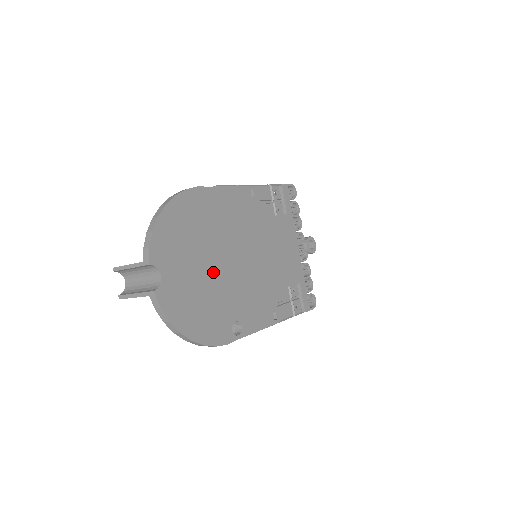
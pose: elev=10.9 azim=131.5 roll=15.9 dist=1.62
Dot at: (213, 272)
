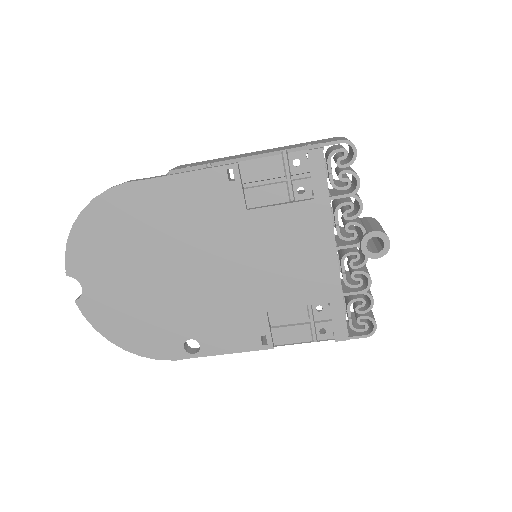
Dot at: (154, 284)
